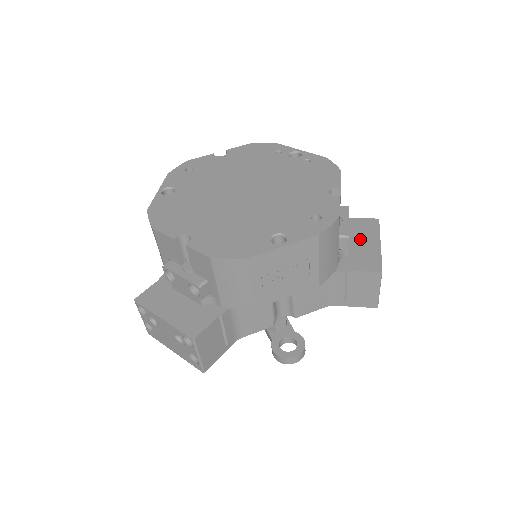
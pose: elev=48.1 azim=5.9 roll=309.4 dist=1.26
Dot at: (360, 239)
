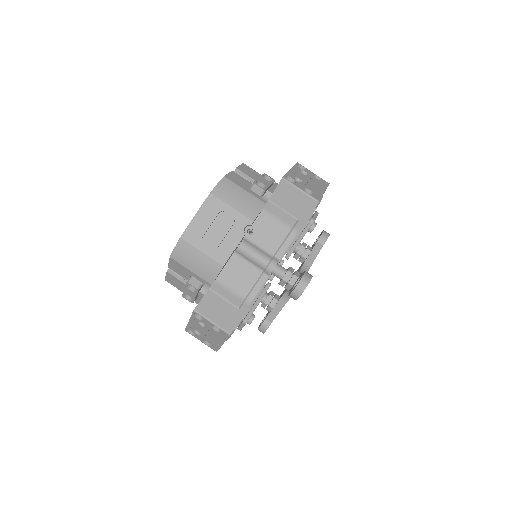
Dot at: occluded
